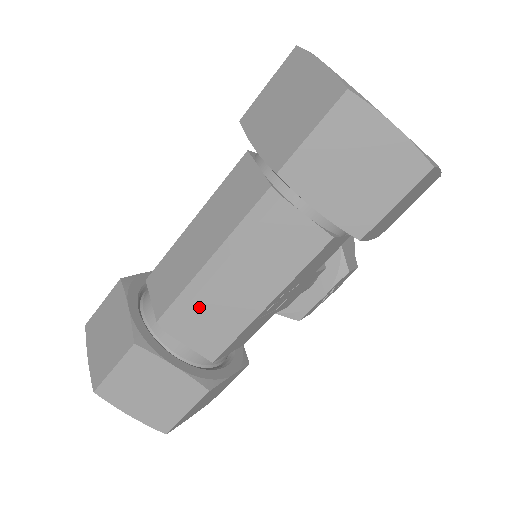
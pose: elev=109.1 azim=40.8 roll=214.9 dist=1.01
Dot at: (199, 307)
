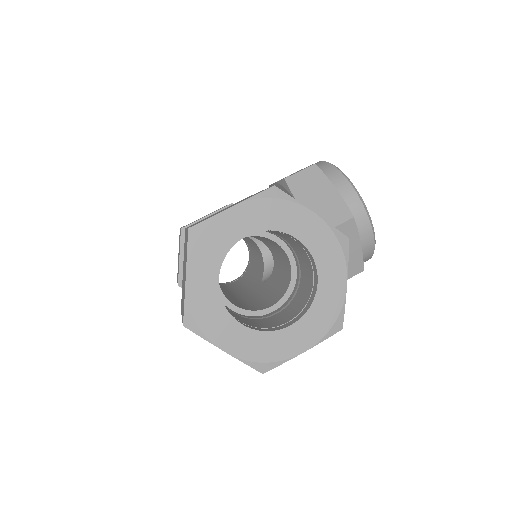
Dot at: occluded
